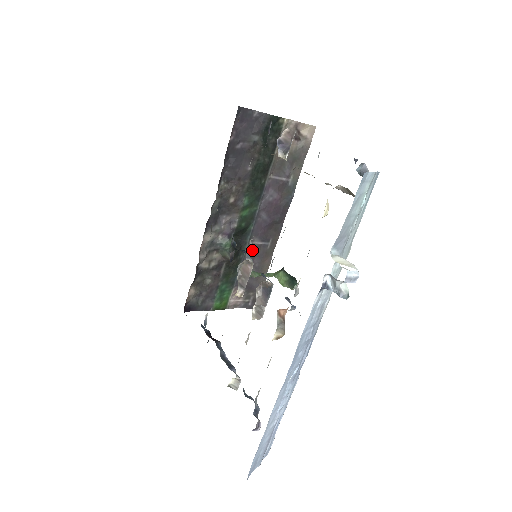
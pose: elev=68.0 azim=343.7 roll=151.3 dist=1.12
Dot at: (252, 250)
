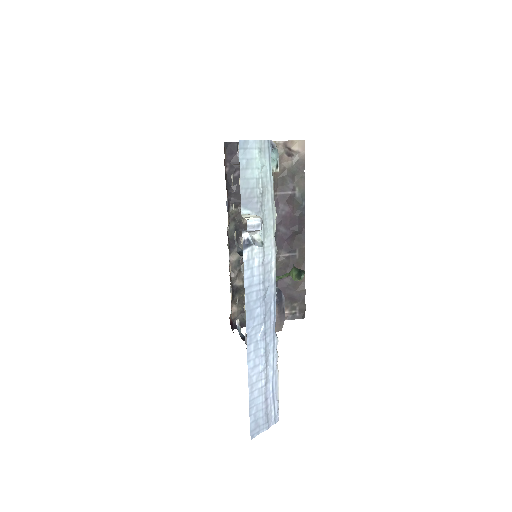
Dot at: (281, 262)
